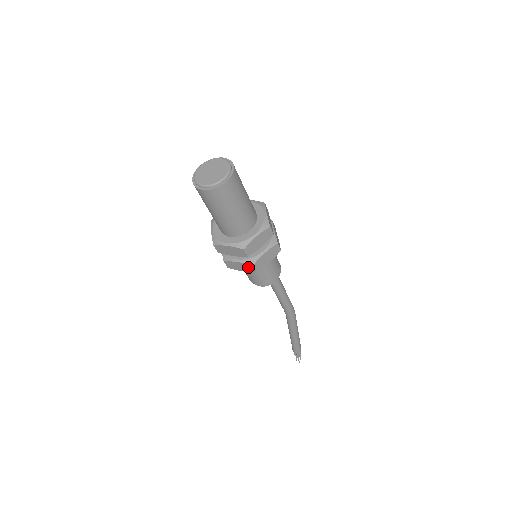
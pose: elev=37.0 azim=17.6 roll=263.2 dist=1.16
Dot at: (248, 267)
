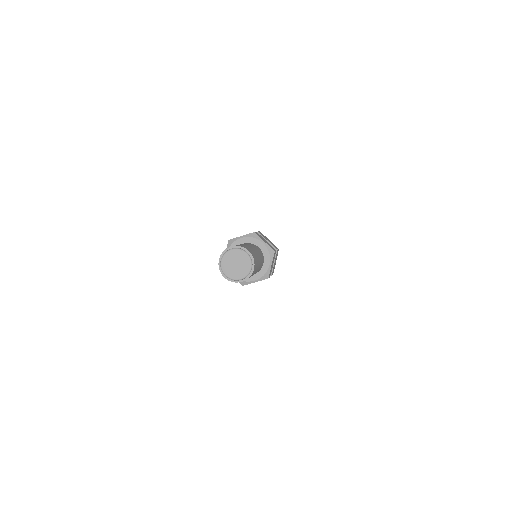
Dot at: occluded
